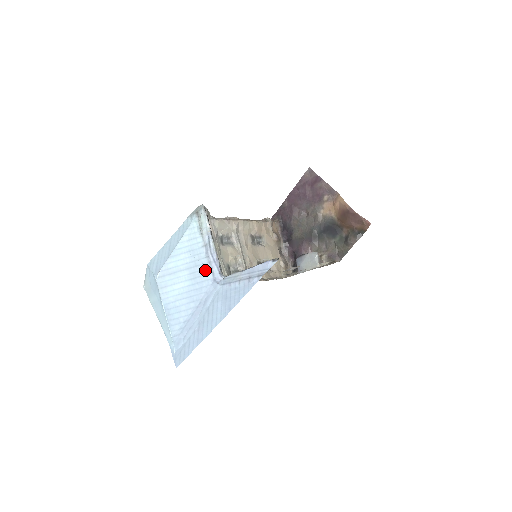
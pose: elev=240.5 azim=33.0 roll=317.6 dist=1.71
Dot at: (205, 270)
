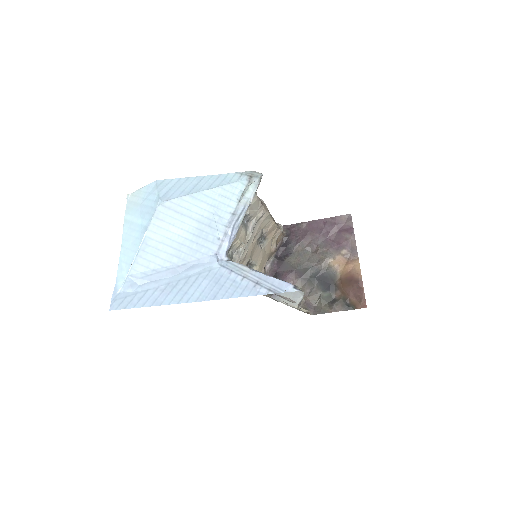
Dot at: (215, 237)
